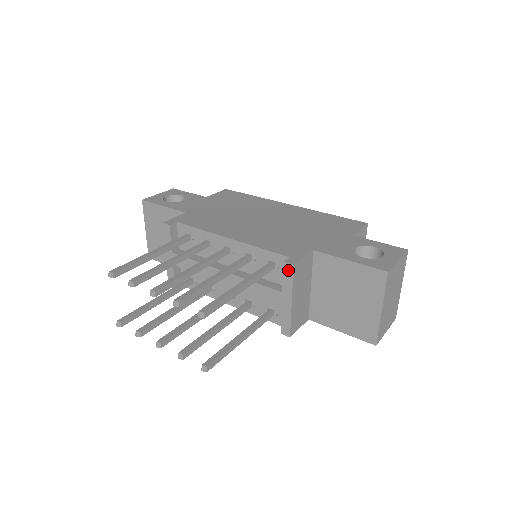
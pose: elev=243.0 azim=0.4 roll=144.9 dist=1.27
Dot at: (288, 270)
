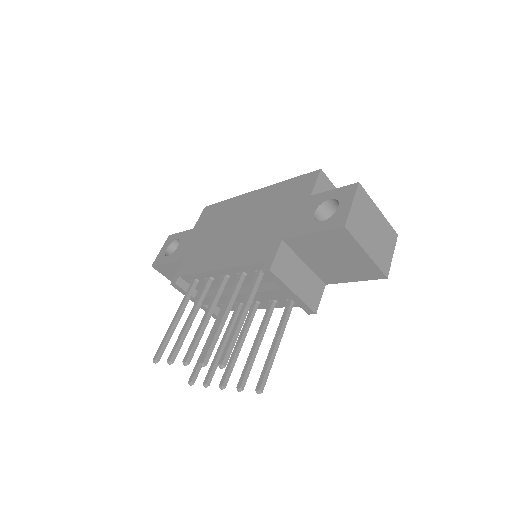
Dot at: (270, 275)
